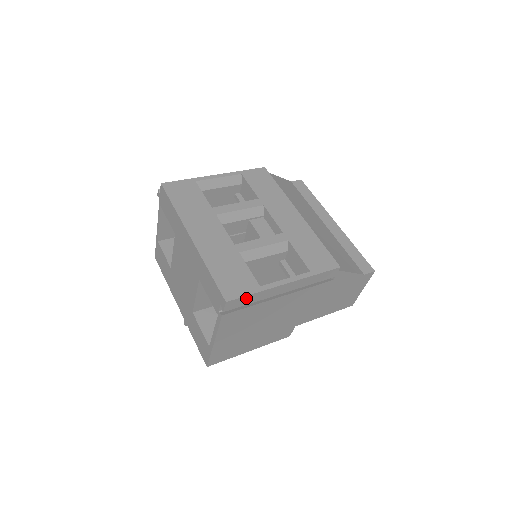
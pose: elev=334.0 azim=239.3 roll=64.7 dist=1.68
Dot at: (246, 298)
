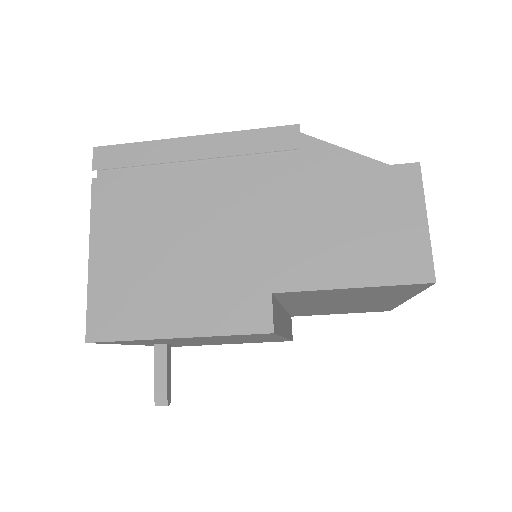
Dot at: (126, 150)
